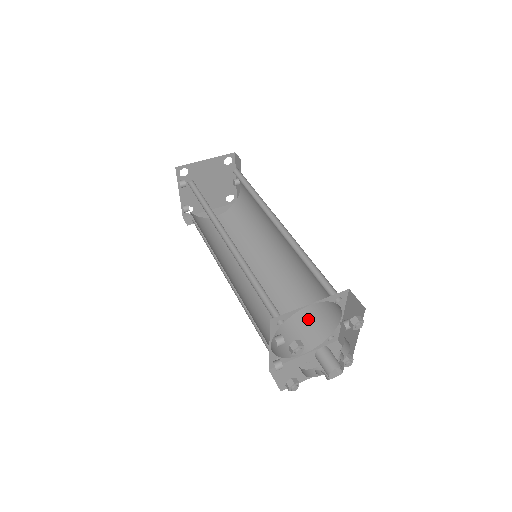
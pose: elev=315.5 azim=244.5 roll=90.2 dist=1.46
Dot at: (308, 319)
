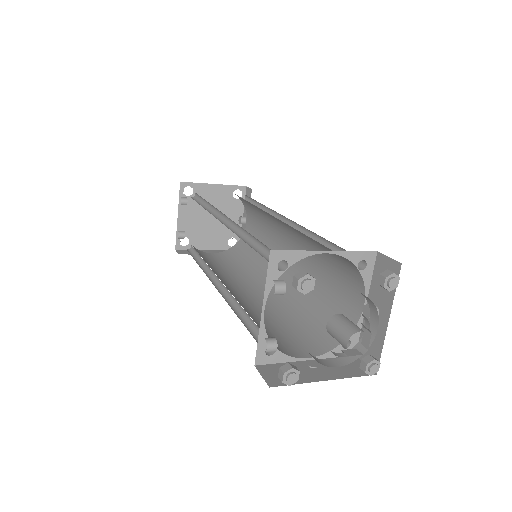
Dot at: (315, 326)
